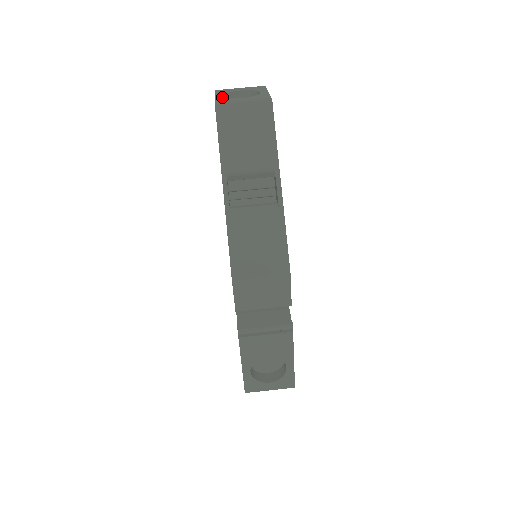
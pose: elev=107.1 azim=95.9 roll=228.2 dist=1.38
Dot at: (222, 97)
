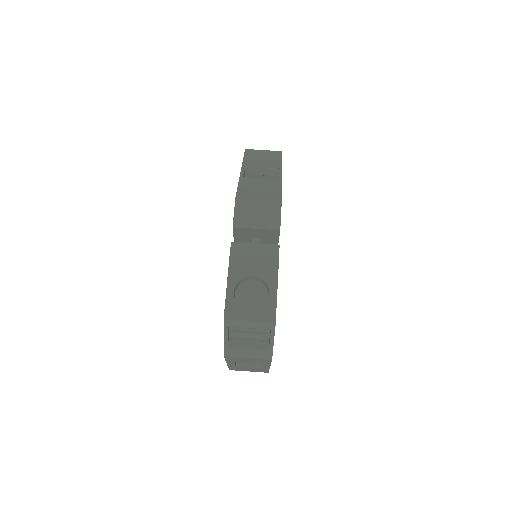
Dot at: occluded
